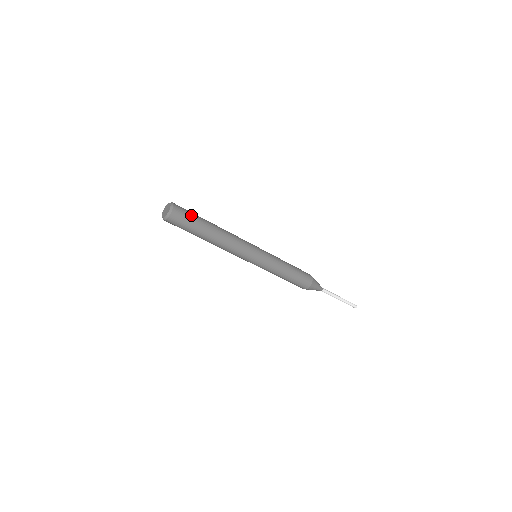
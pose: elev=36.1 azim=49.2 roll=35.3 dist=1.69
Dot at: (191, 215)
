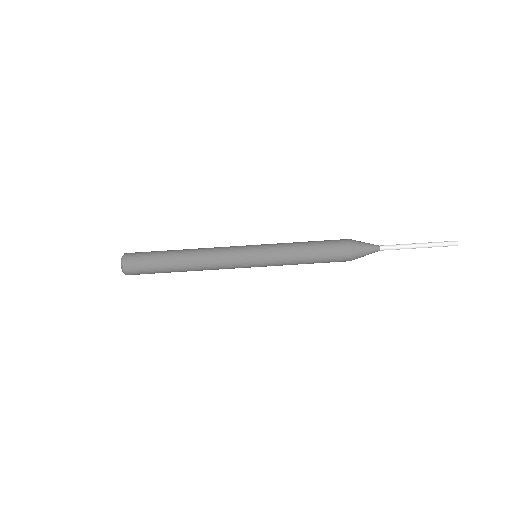
Dot at: occluded
